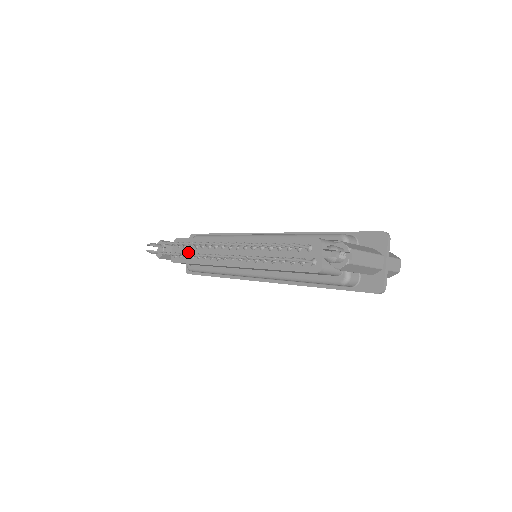
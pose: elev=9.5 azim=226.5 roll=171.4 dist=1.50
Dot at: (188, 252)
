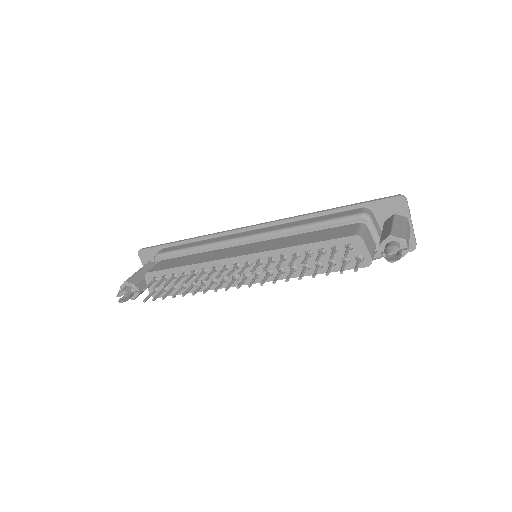
Dot at: occluded
